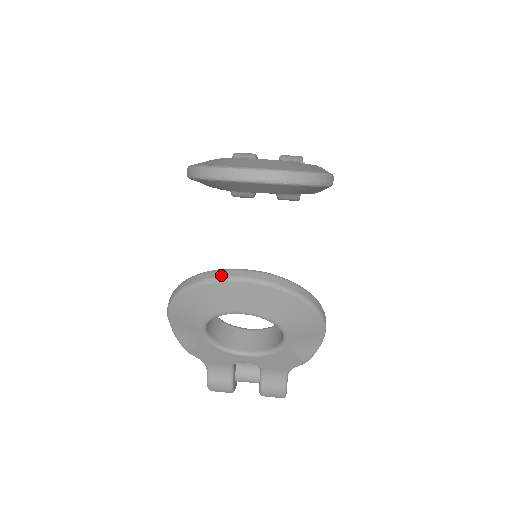
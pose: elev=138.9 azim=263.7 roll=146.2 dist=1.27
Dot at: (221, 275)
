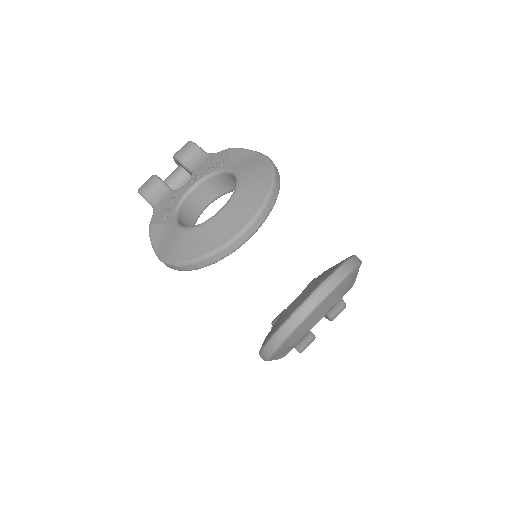
Dot at: (301, 317)
